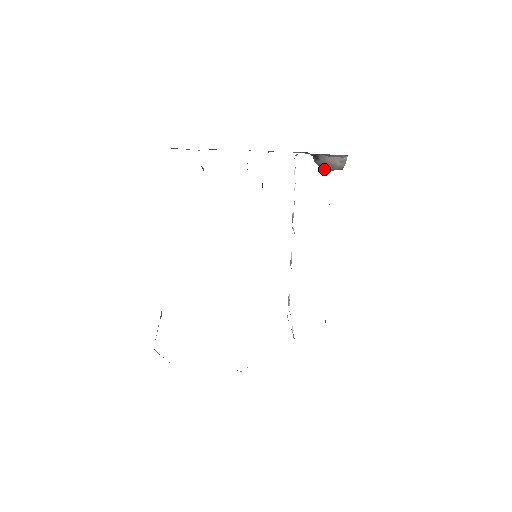
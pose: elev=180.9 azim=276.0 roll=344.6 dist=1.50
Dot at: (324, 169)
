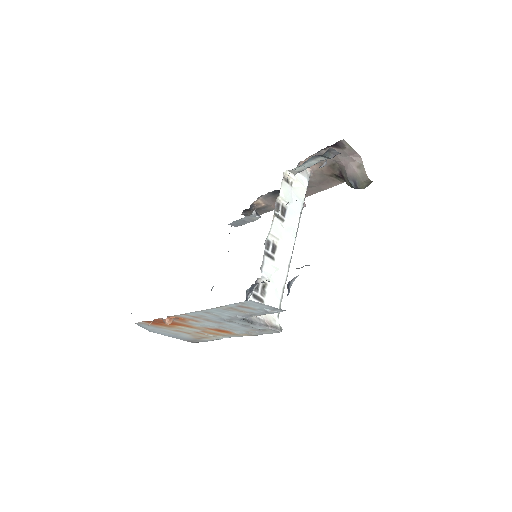
Dot at: (354, 186)
